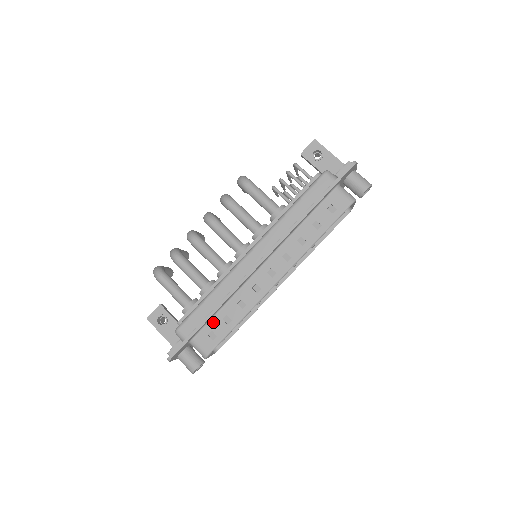
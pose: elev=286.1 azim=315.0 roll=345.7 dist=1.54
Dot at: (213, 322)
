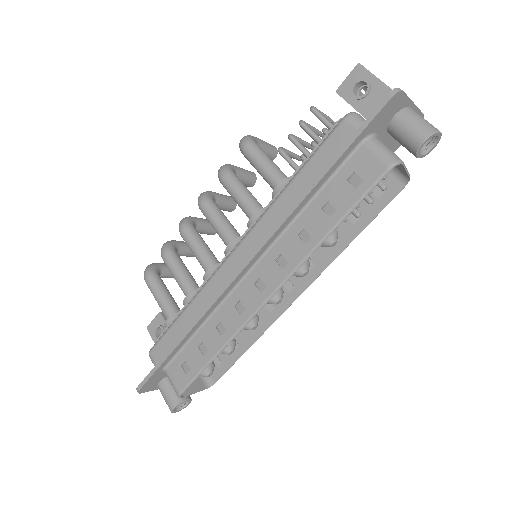
Dot at: (187, 349)
